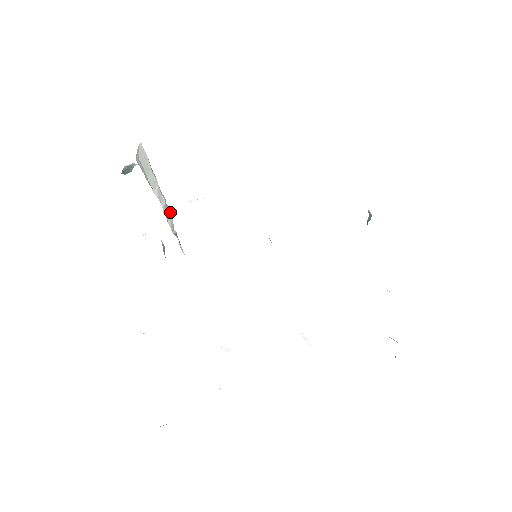
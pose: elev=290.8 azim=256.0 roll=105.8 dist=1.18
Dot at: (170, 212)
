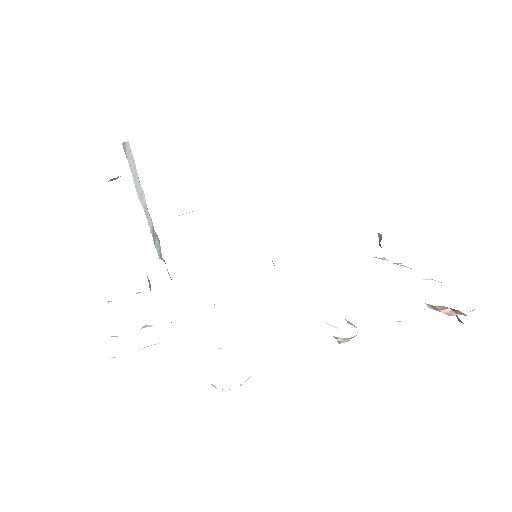
Dot at: (158, 240)
